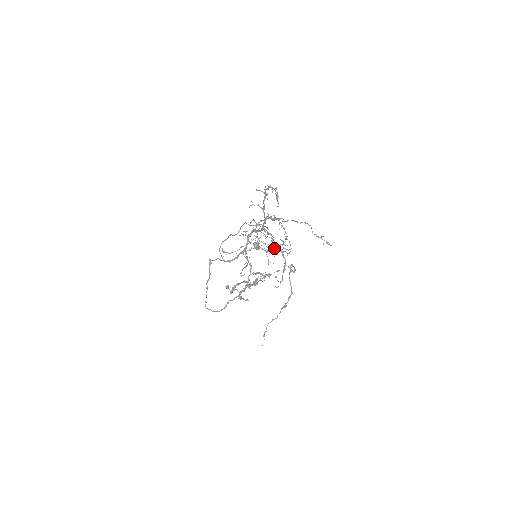
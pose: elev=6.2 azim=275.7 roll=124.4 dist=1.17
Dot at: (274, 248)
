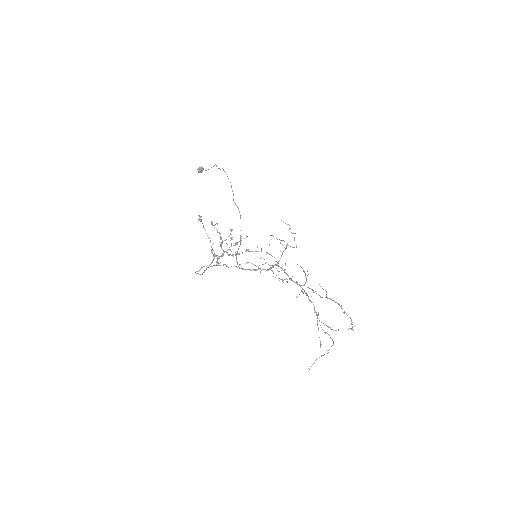
Dot at: occluded
